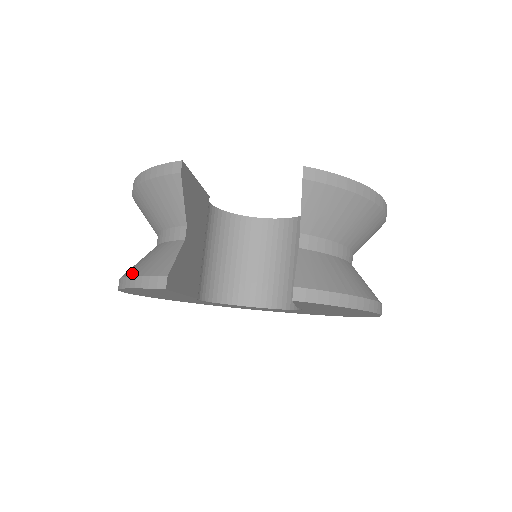
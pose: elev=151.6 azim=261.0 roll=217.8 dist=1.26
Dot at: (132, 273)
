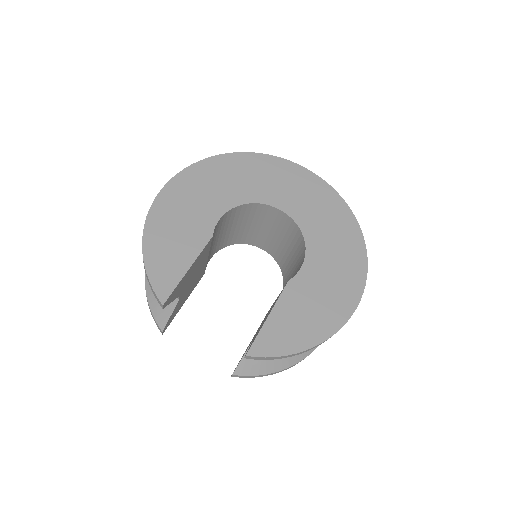
Dot at: (148, 294)
